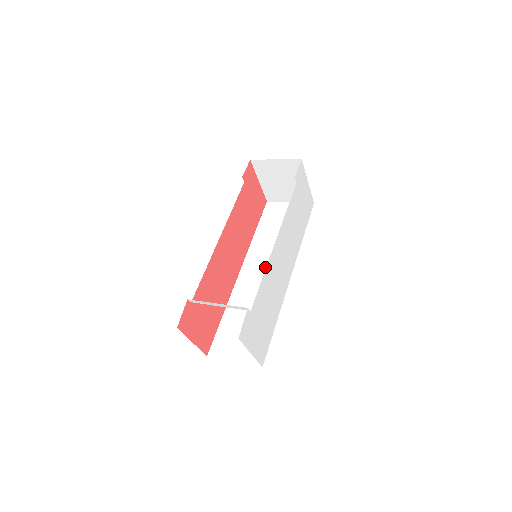
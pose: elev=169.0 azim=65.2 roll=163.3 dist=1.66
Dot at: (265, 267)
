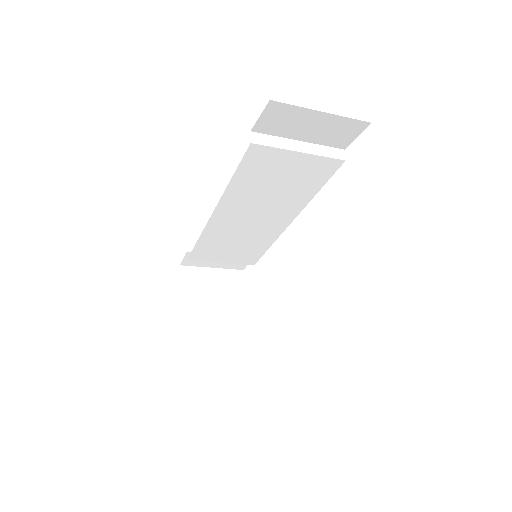
Dot at: occluded
